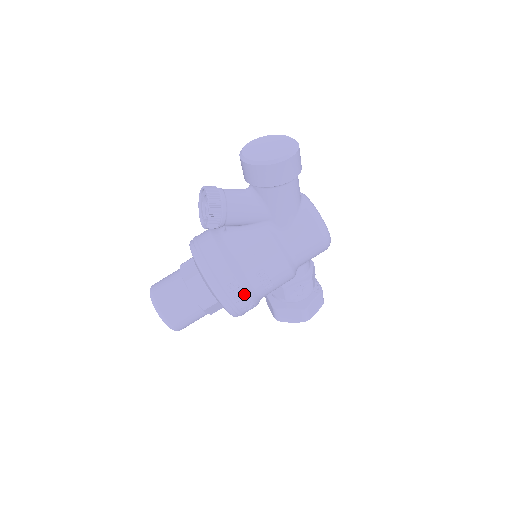
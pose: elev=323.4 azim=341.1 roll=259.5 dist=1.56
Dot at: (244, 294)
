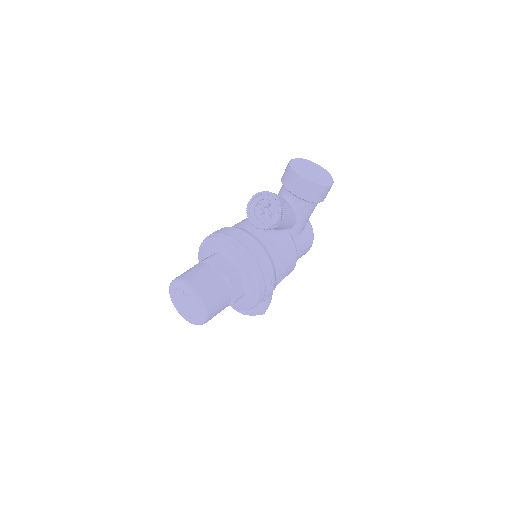
Dot at: occluded
